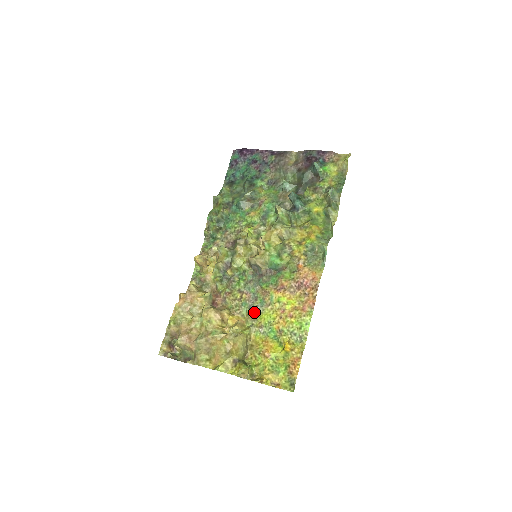
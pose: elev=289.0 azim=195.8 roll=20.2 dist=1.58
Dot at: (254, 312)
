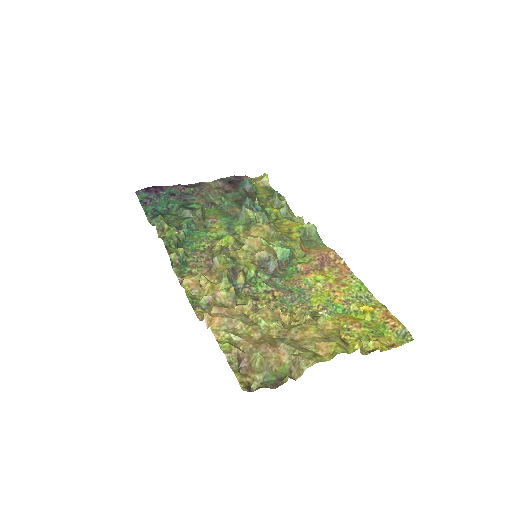
Dot at: (302, 301)
